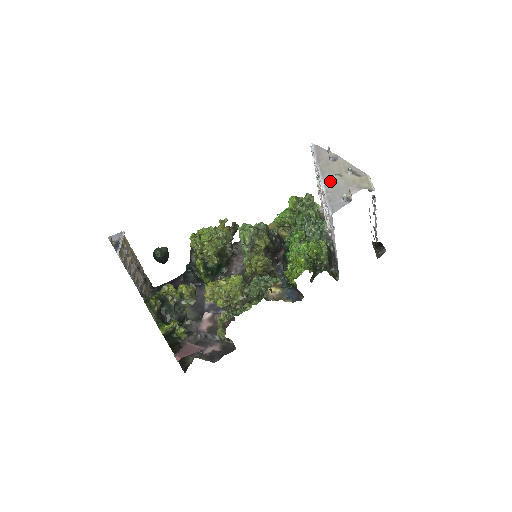
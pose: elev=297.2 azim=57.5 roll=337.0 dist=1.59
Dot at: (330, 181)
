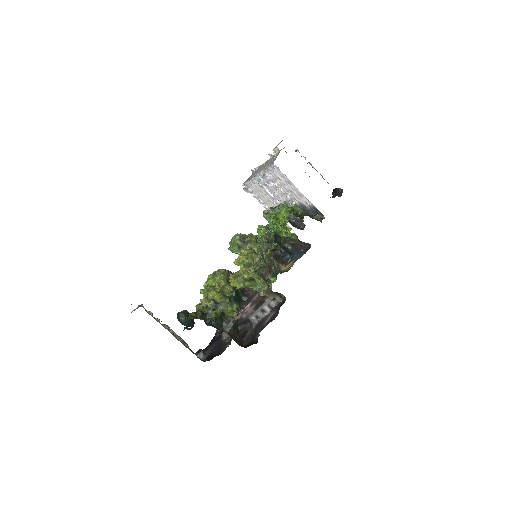
Dot at: (263, 168)
